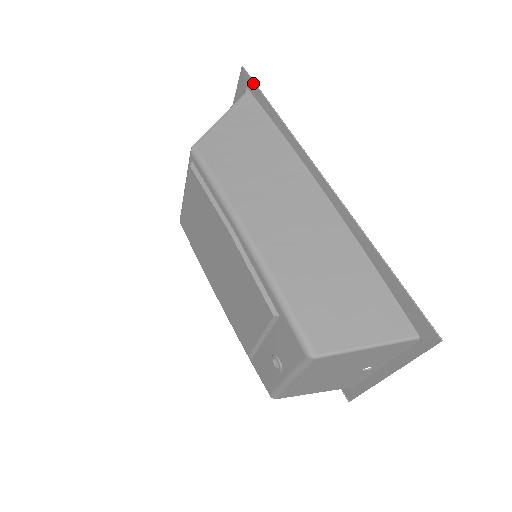
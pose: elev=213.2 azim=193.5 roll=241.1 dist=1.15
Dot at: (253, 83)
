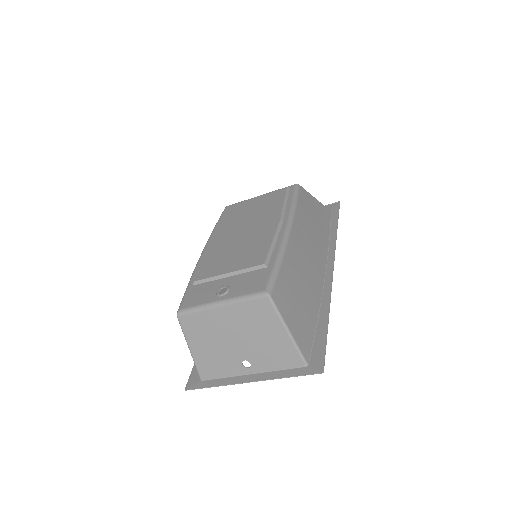
Dot at: (338, 210)
